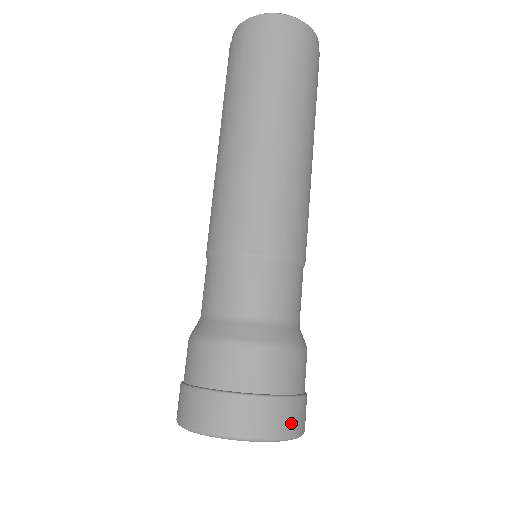
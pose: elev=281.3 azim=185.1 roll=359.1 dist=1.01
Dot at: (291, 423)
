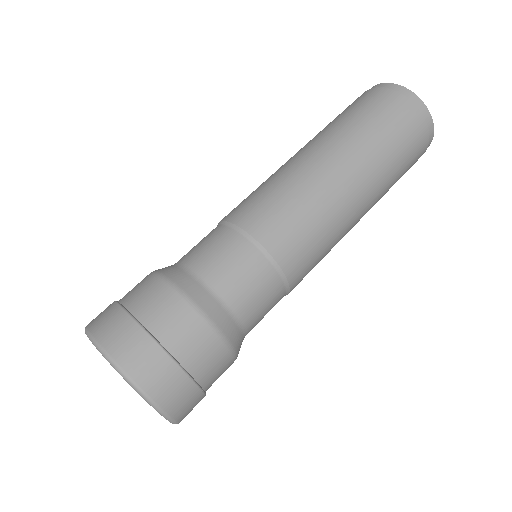
Dot at: (119, 344)
